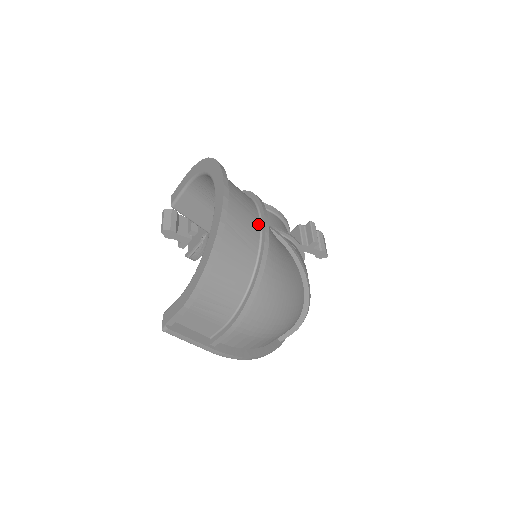
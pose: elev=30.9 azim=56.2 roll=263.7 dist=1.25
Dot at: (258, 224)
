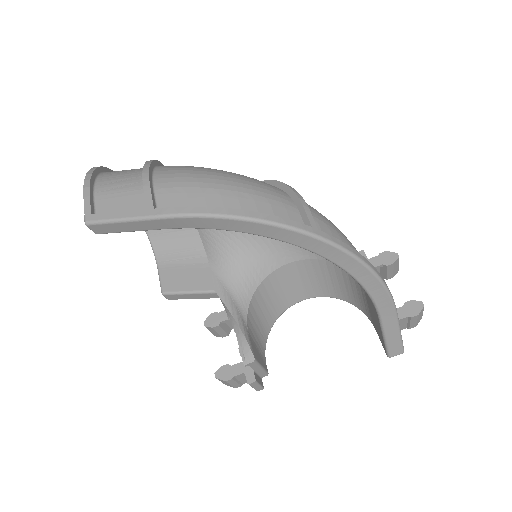
Dot at: occluded
